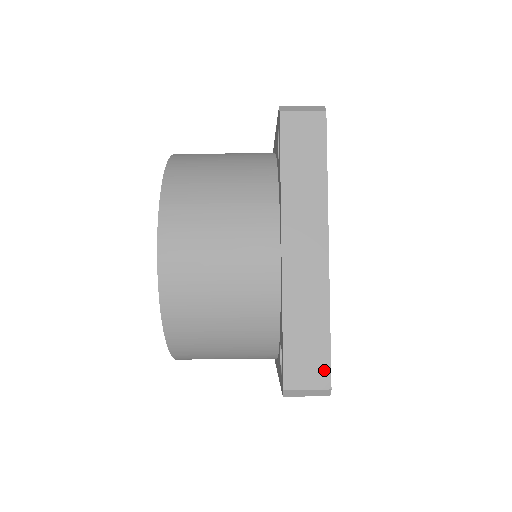
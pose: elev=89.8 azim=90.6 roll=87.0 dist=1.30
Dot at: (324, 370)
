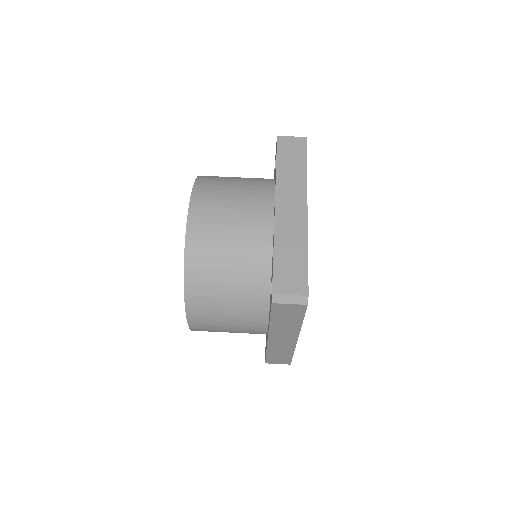
Dot at: (303, 282)
